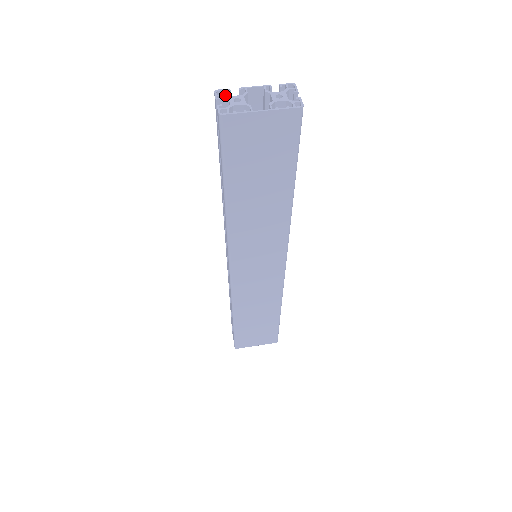
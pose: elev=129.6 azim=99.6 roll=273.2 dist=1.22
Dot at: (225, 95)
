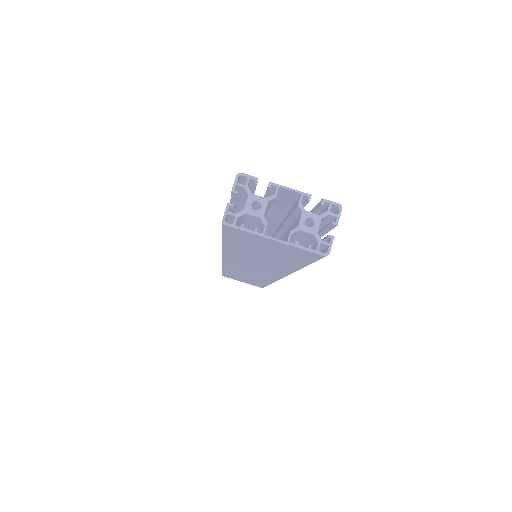
Dot at: (246, 189)
